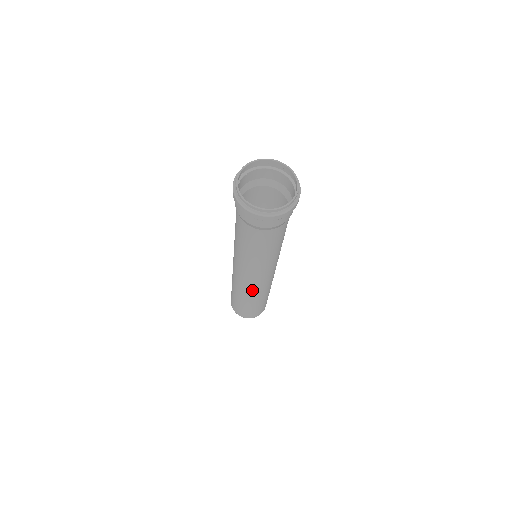
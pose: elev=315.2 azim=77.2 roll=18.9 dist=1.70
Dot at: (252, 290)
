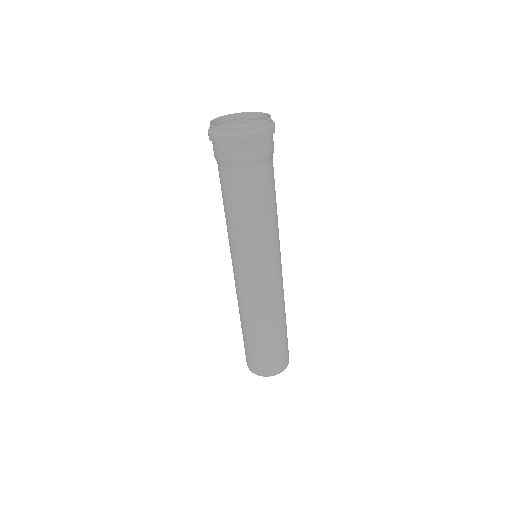
Dot at: (250, 302)
